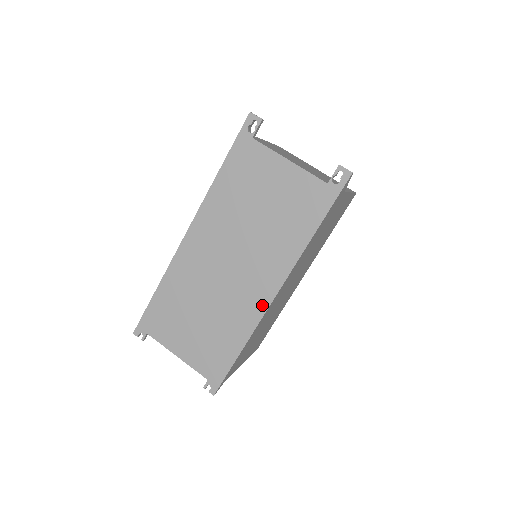
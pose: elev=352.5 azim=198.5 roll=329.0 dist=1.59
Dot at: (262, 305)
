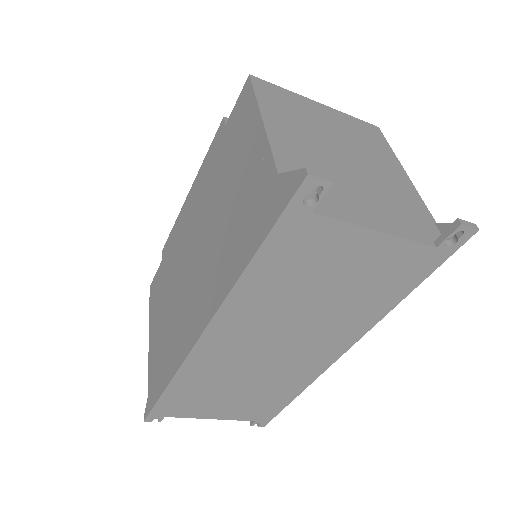
Dot at: (323, 365)
